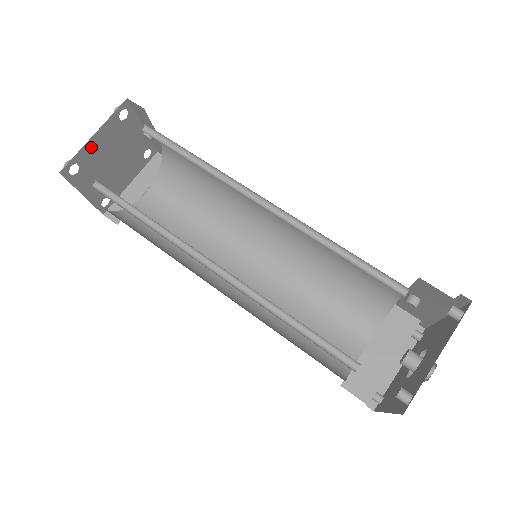
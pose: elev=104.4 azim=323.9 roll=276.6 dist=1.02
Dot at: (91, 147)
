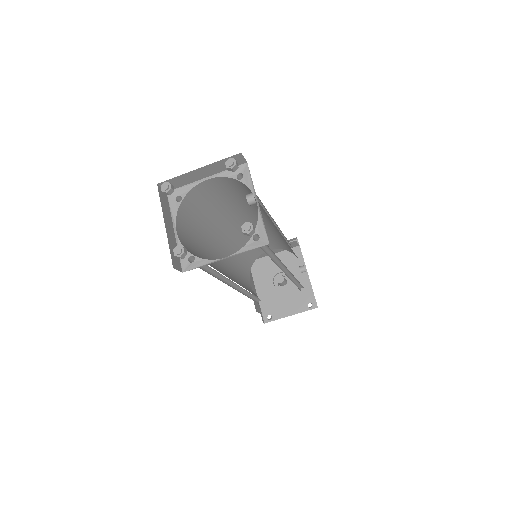
Dot at: occluded
